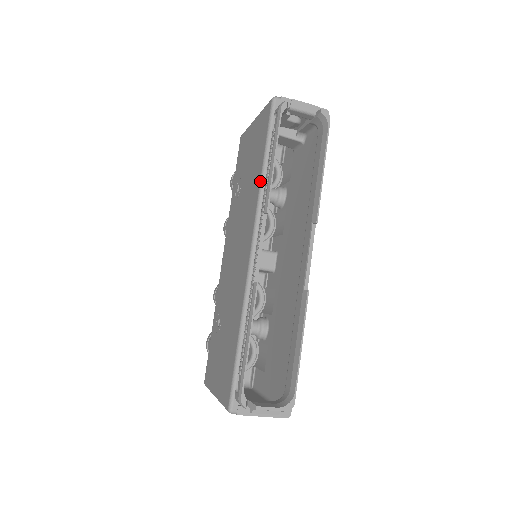
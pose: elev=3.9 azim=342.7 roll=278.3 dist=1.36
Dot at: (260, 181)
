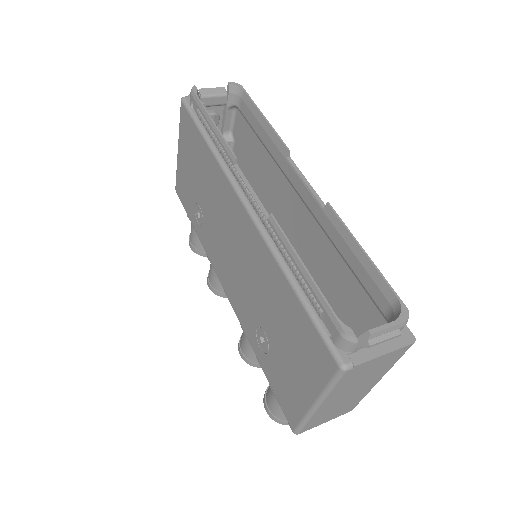
Dot at: (212, 153)
